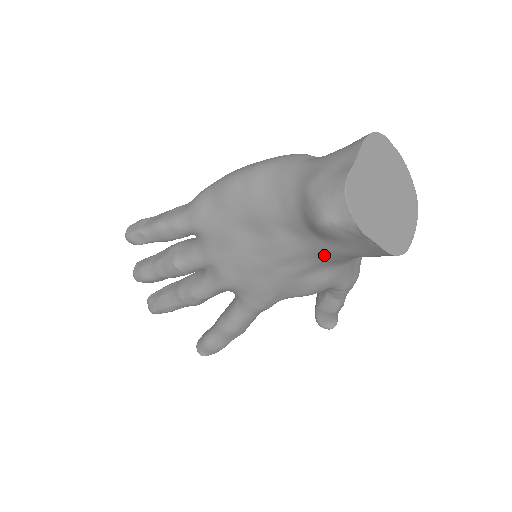
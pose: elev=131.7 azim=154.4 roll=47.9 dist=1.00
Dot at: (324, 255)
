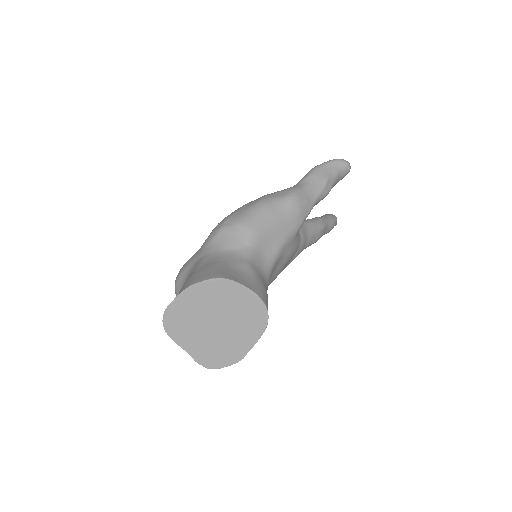
Dot at: occluded
